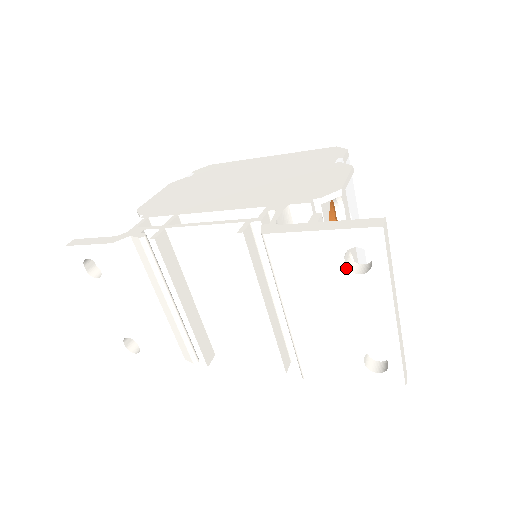
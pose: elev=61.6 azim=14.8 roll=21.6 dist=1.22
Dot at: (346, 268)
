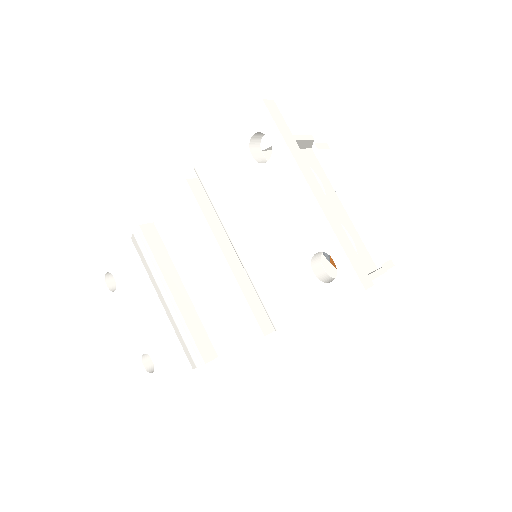
Dot at: (256, 162)
